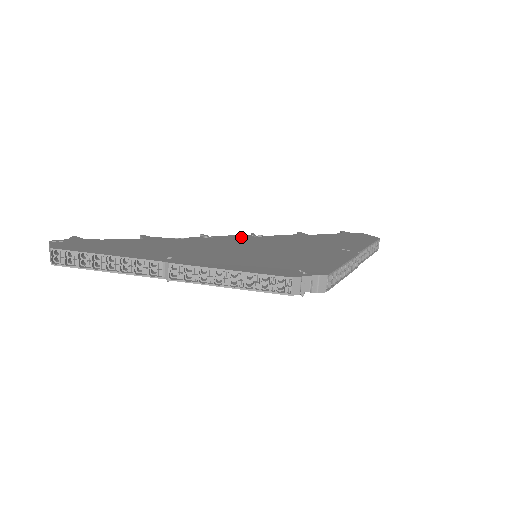
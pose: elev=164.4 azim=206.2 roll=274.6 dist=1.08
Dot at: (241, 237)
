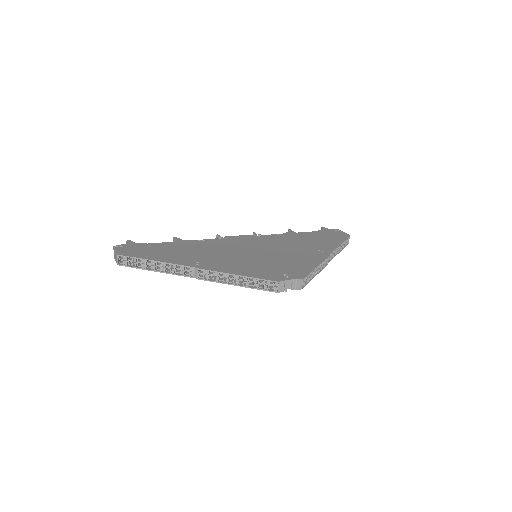
Dot at: (246, 238)
